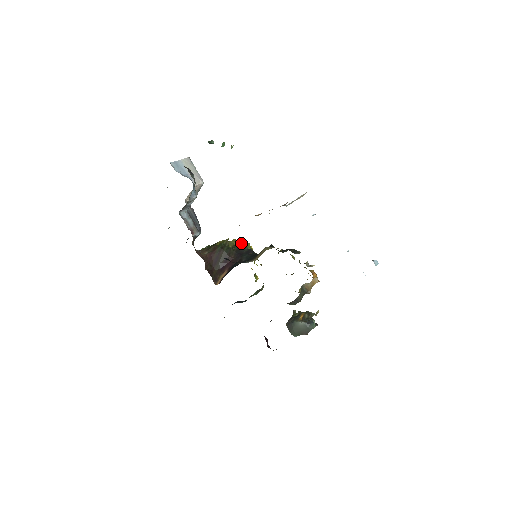
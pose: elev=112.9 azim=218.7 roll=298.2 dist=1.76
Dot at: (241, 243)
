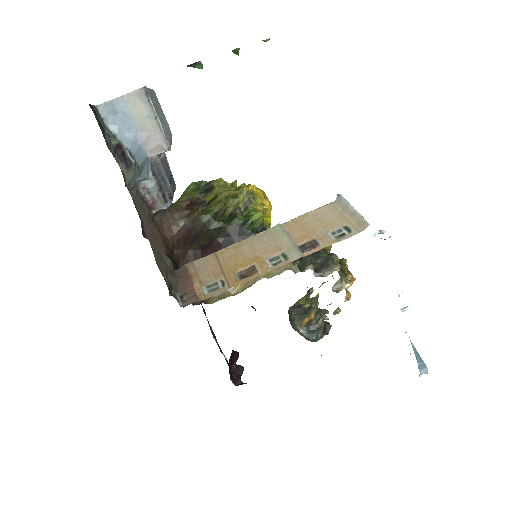
Dot at: (252, 203)
